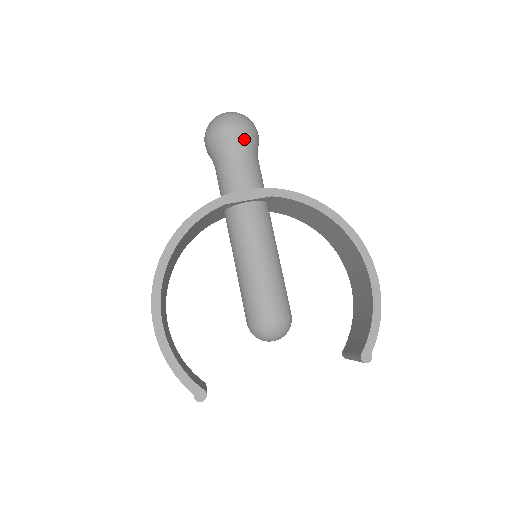
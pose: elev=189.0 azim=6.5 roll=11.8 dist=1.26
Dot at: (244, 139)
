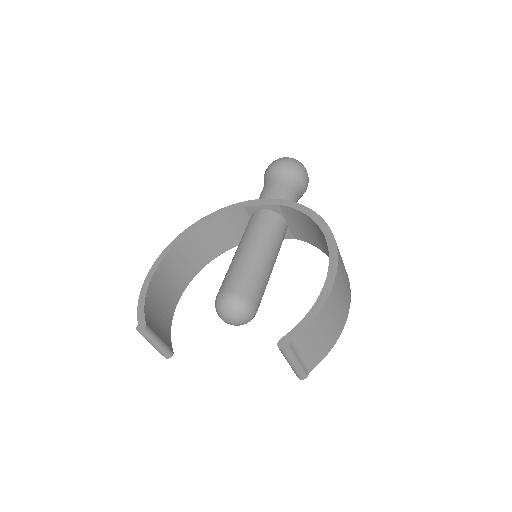
Dot at: (284, 170)
